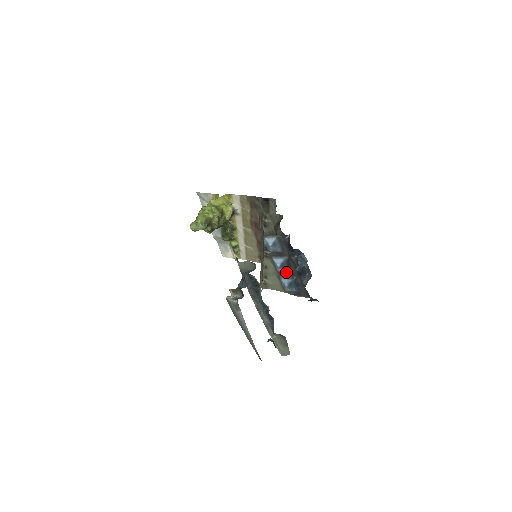
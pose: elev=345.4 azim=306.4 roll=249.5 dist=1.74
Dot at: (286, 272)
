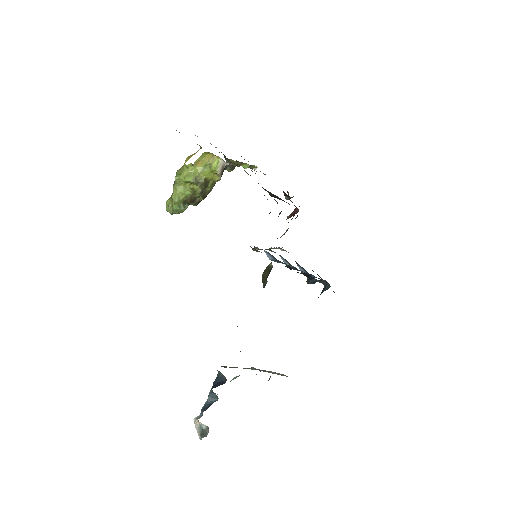
Dot at: occluded
